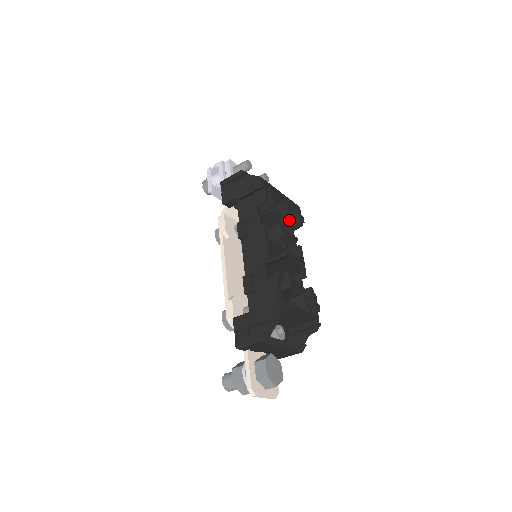
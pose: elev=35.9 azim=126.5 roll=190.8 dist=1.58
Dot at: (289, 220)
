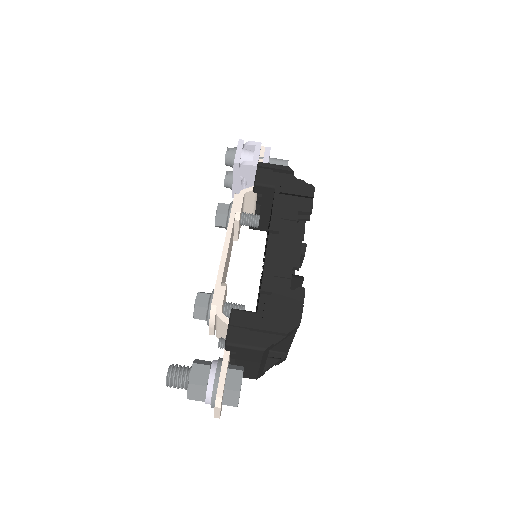
Dot at: occluded
